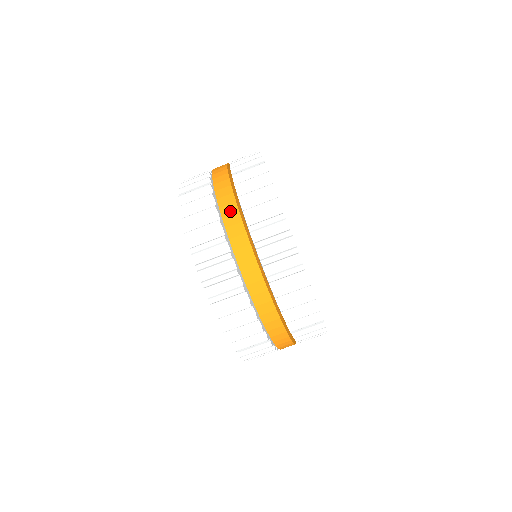
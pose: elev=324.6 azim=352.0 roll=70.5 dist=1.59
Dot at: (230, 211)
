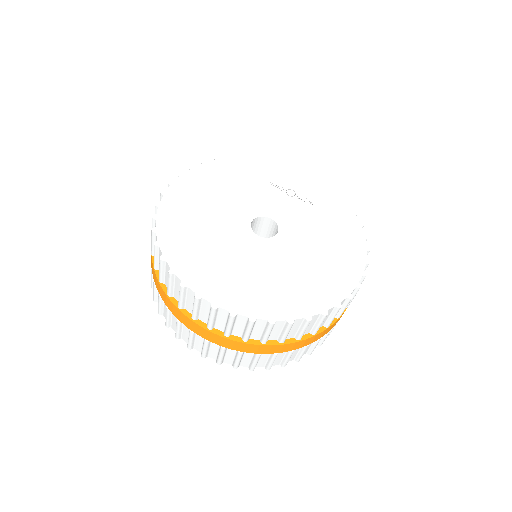
Dot at: (254, 349)
